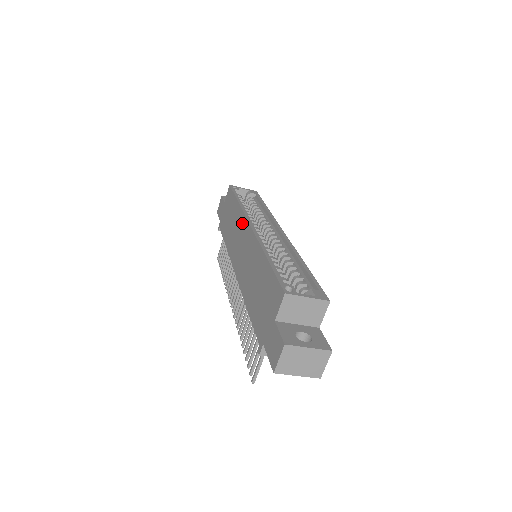
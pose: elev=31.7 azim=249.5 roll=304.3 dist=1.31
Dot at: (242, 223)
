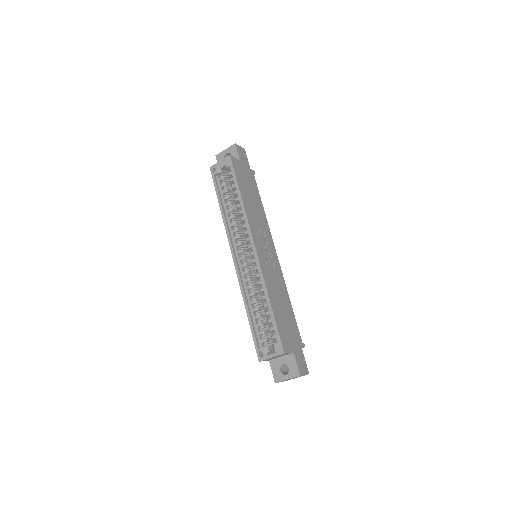
Dot at: occluded
